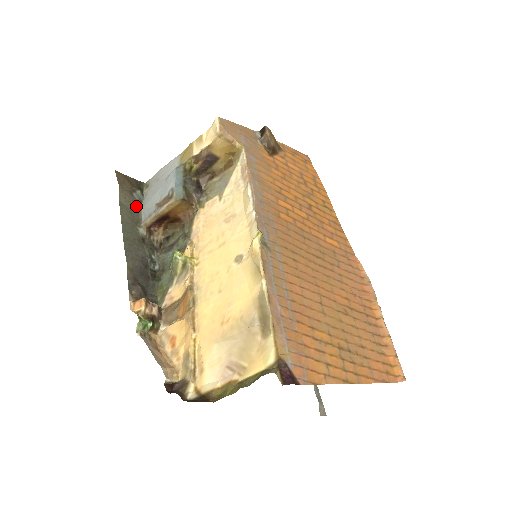
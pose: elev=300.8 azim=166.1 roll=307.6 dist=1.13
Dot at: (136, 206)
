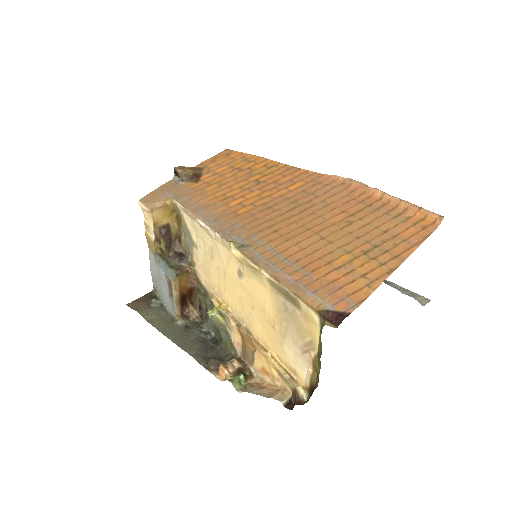
Dot at: (161, 311)
